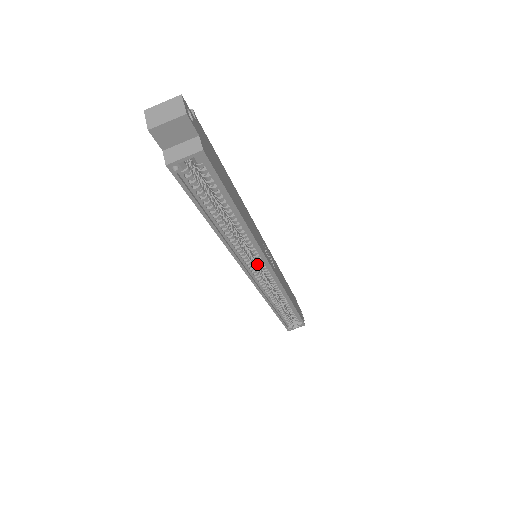
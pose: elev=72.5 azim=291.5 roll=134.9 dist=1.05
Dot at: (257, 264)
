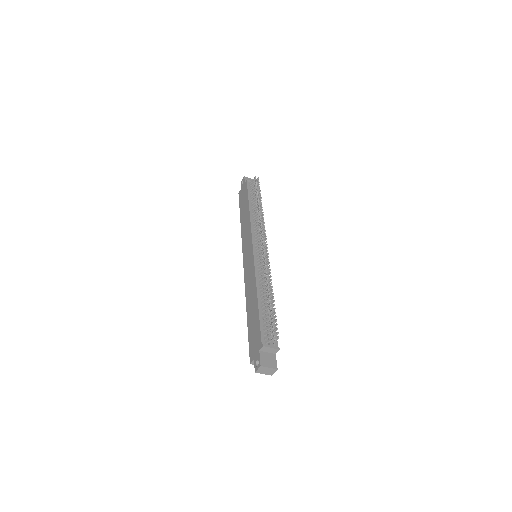
Dot at: occluded
